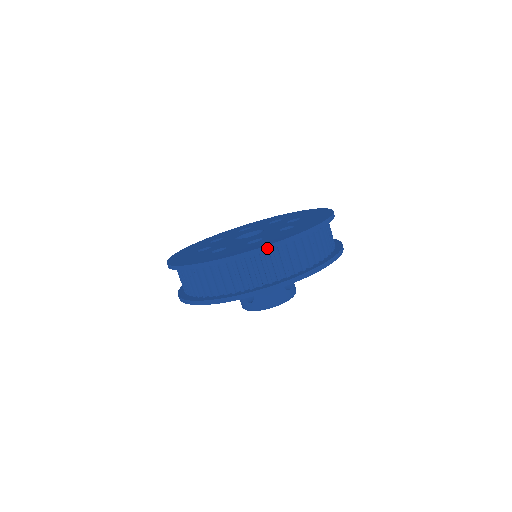
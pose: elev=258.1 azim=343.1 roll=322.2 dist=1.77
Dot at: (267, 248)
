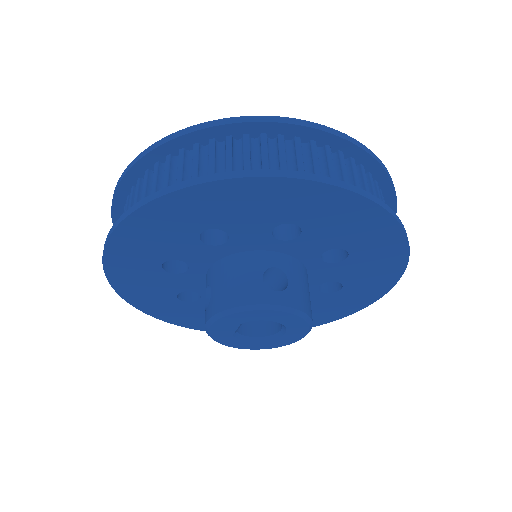
Dot at: (182, 133)
